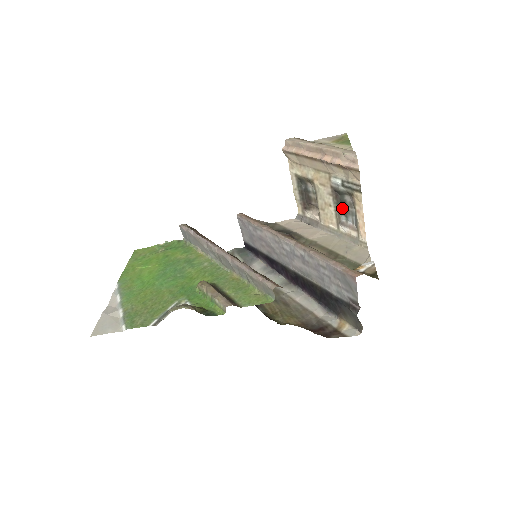
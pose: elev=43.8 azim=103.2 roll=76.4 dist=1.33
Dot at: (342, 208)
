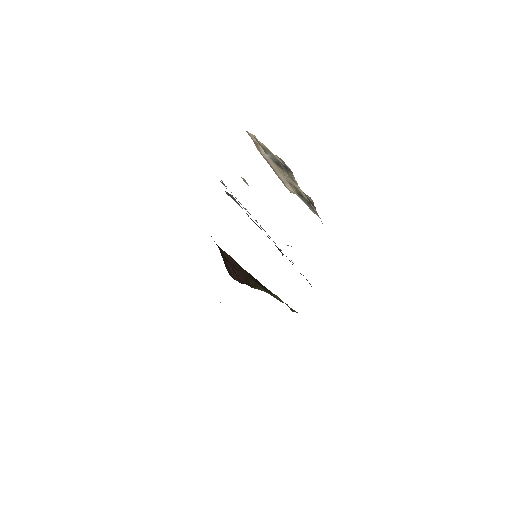
Dot at: (288, 170)
